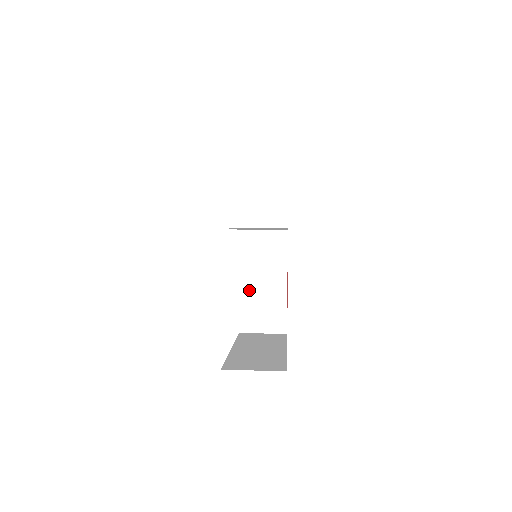
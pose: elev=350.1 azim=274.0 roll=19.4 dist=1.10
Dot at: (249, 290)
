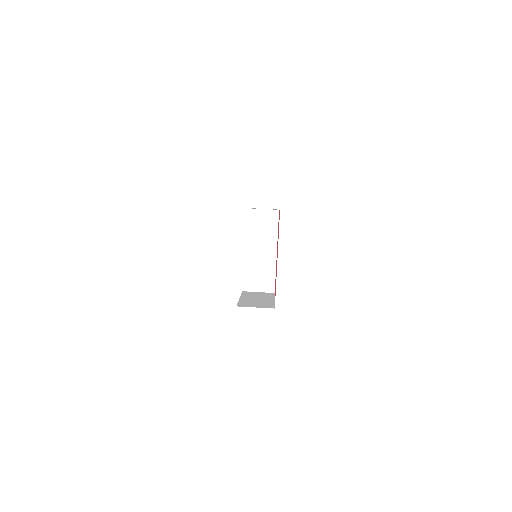
Dot at: occluded
